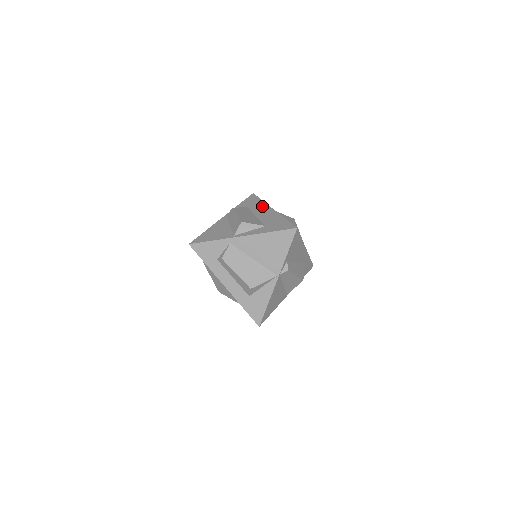
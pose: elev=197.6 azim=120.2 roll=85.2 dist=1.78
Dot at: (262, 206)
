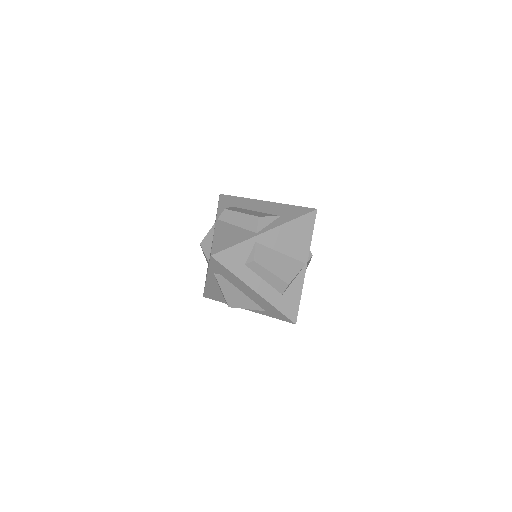
Dot at: (249, 201)
